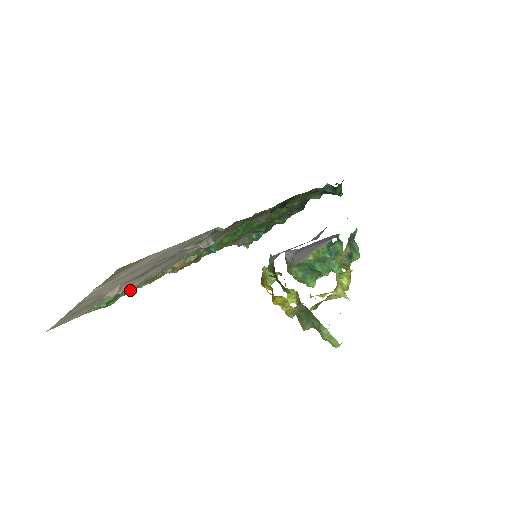
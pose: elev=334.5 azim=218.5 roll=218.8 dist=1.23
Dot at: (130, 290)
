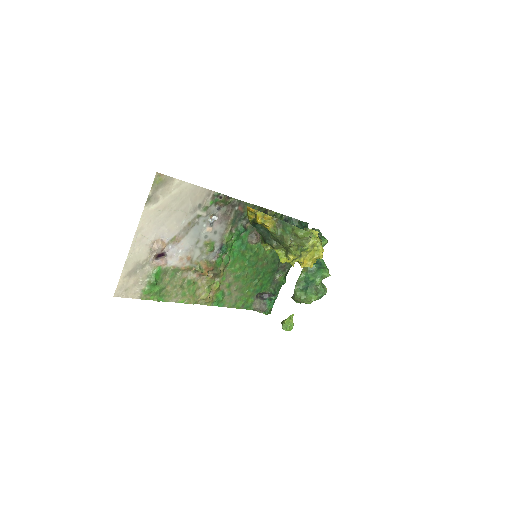
Dot at: (172, 285)
